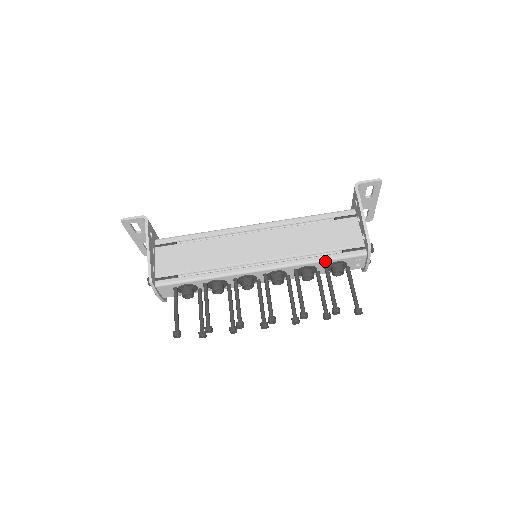
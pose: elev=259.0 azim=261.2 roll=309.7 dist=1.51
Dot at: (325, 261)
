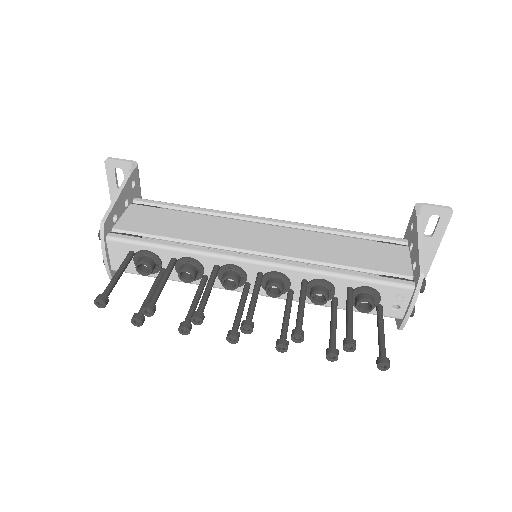
Dot at: (351, 279)
